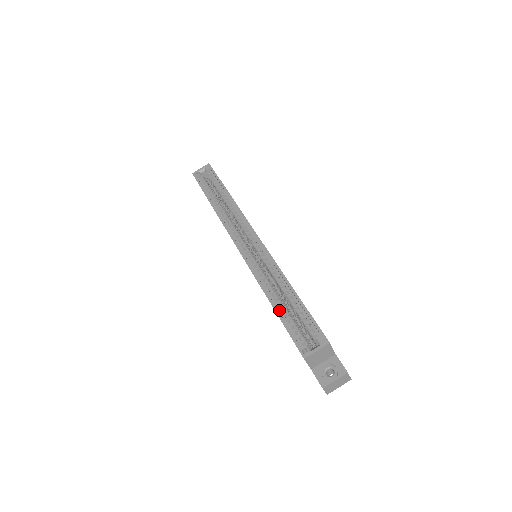
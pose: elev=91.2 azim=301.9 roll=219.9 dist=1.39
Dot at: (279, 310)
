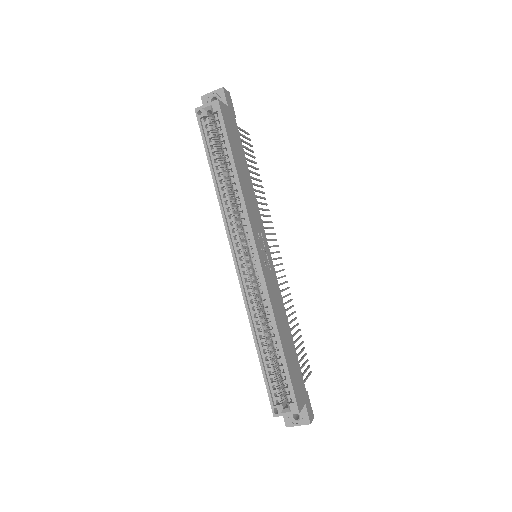
Dot at: (263, 357)
